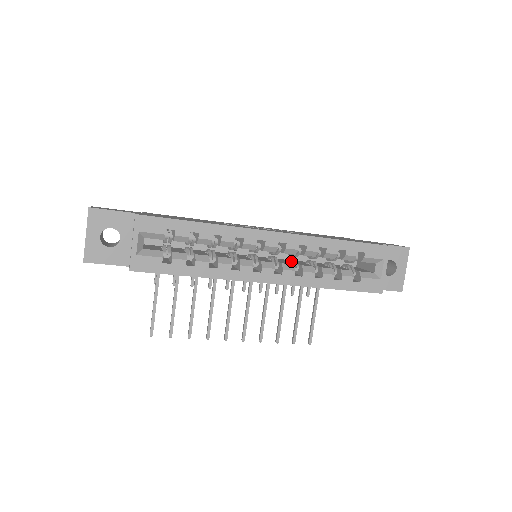
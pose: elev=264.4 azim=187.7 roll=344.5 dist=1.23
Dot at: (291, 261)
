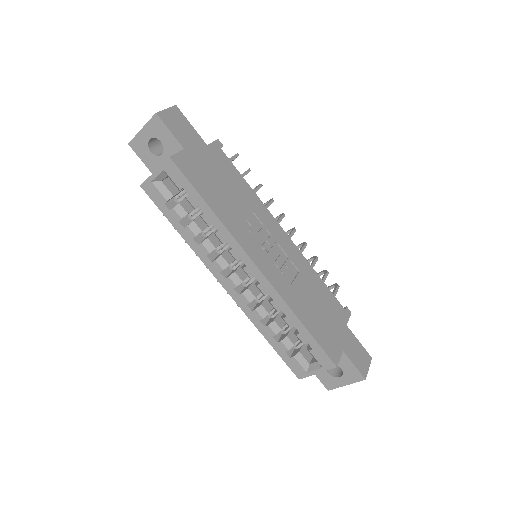
Dot at: occluded
